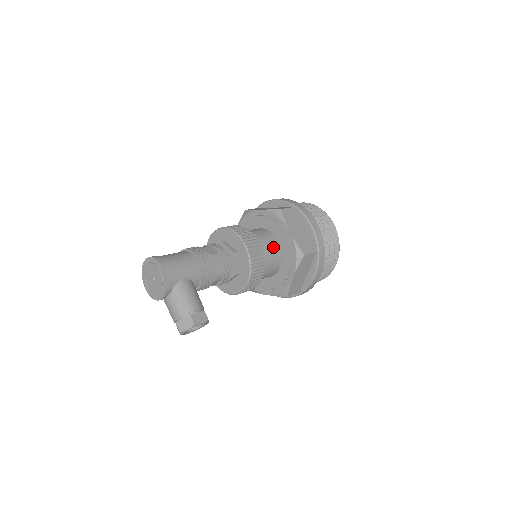
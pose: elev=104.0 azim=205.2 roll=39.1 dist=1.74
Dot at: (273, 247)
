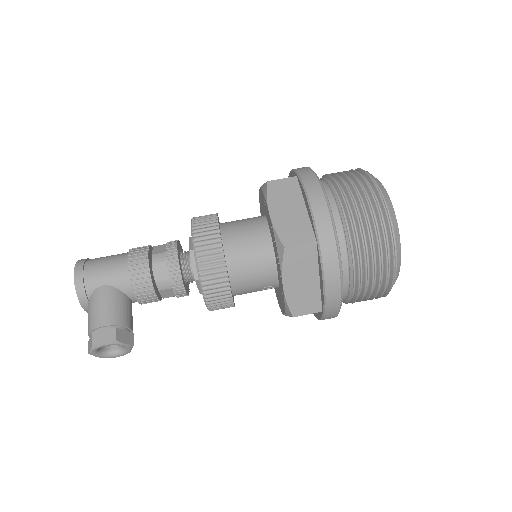
Dot at: (257, 240)
